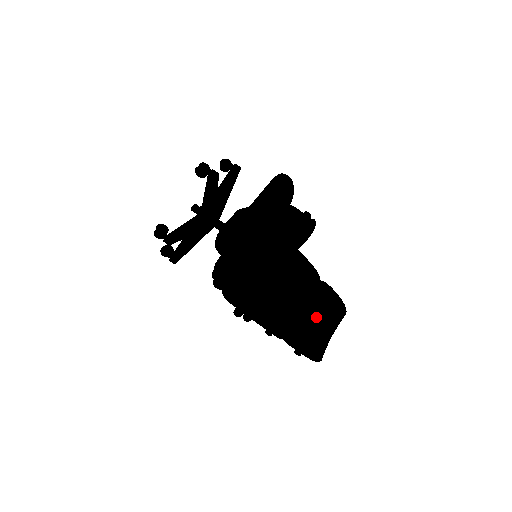
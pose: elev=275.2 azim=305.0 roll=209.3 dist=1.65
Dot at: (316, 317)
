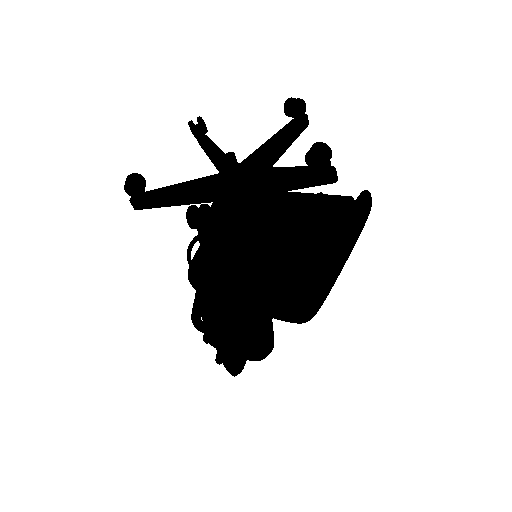
Dot at: occluded
